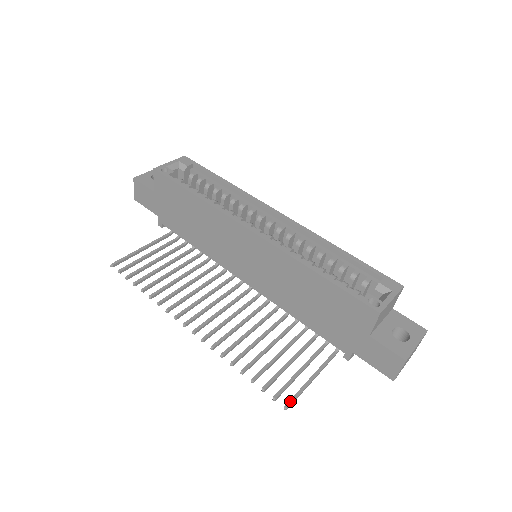
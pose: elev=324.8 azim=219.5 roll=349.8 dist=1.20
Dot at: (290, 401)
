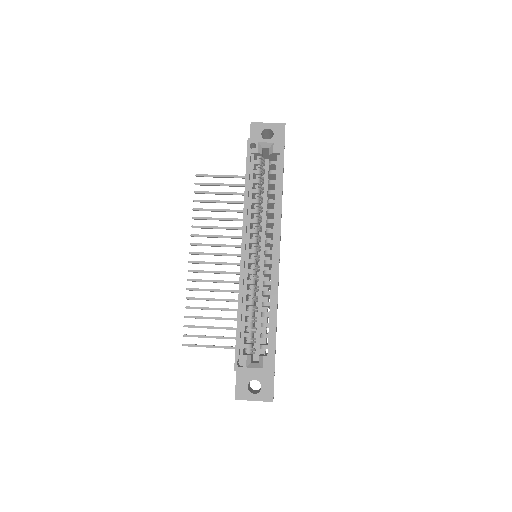
Dot at: (188, 345)
